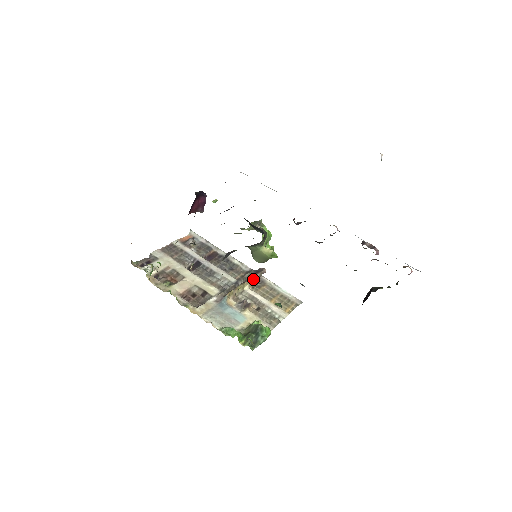
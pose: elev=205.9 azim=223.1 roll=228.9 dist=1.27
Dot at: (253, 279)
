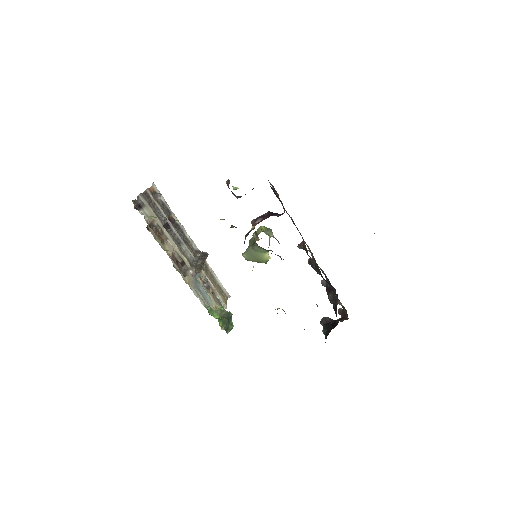
Dot at: occluded
